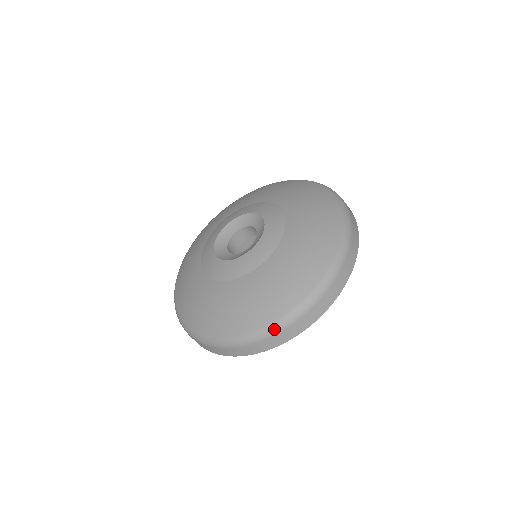
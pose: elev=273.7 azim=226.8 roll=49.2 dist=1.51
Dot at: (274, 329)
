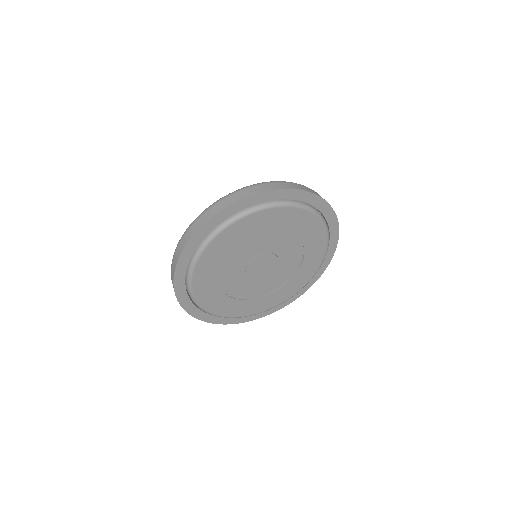
Dot at: (234, 192)
